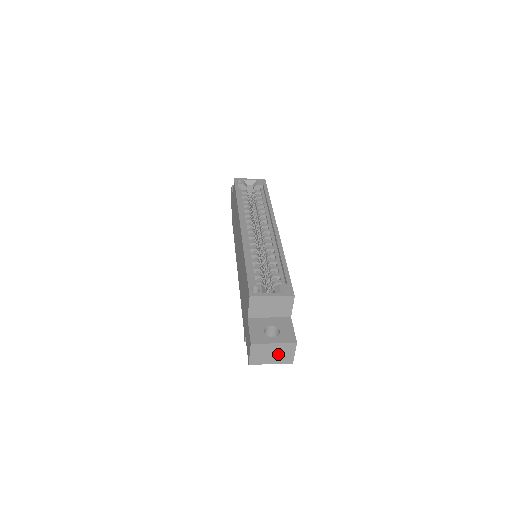
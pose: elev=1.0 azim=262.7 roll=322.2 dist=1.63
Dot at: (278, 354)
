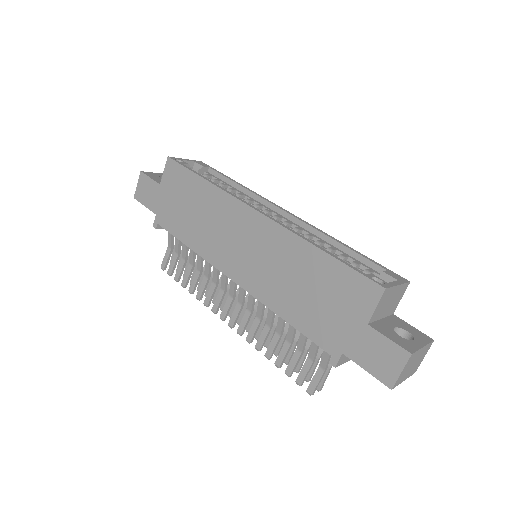
Dot at: (416, 363)
